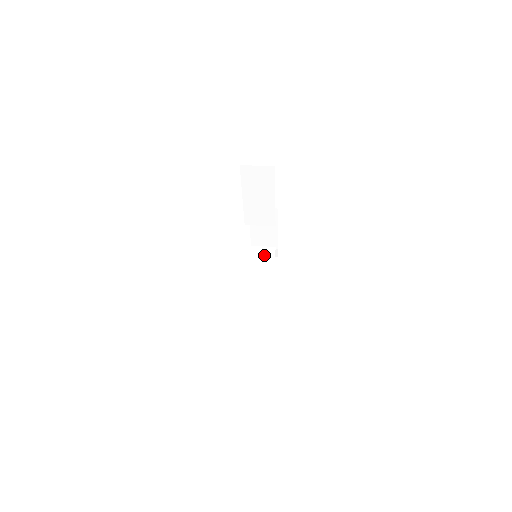
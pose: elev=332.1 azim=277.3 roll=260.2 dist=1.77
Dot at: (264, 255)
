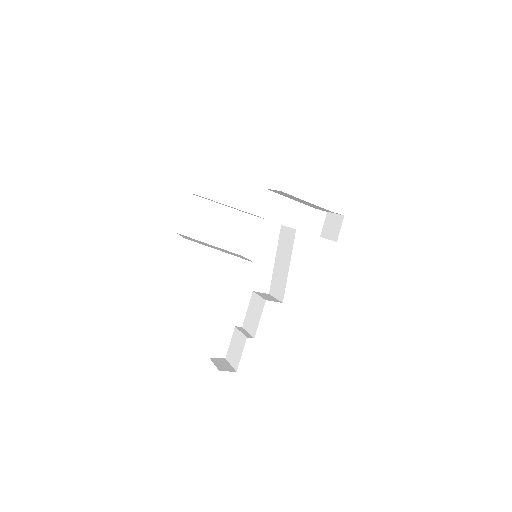
Dot at: (288, 239)
